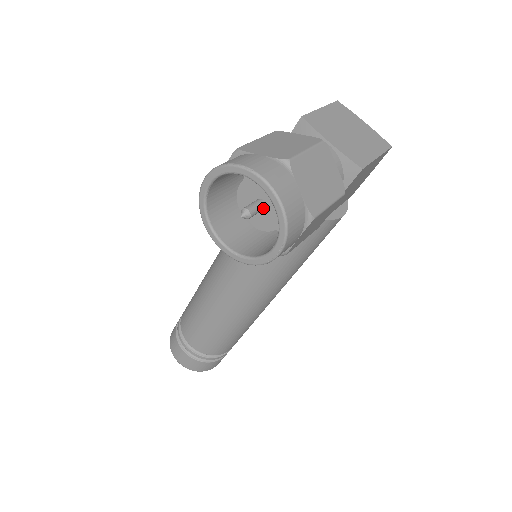
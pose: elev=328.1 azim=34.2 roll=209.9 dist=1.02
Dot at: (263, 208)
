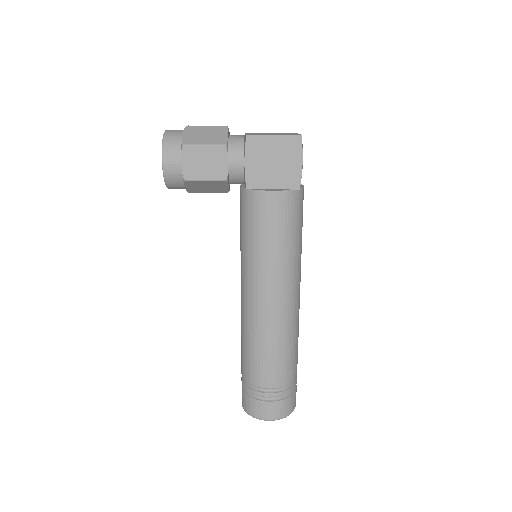
Dot at: occluded
